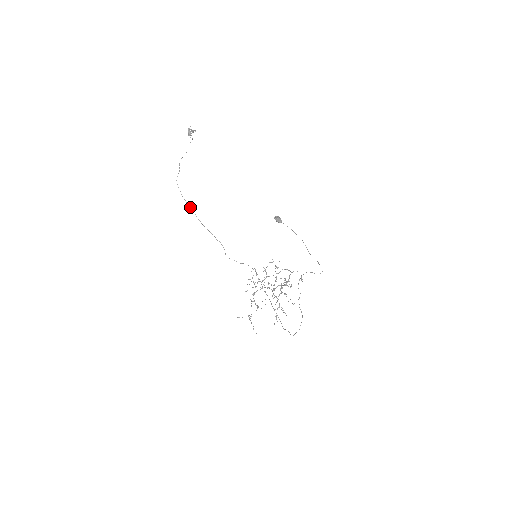
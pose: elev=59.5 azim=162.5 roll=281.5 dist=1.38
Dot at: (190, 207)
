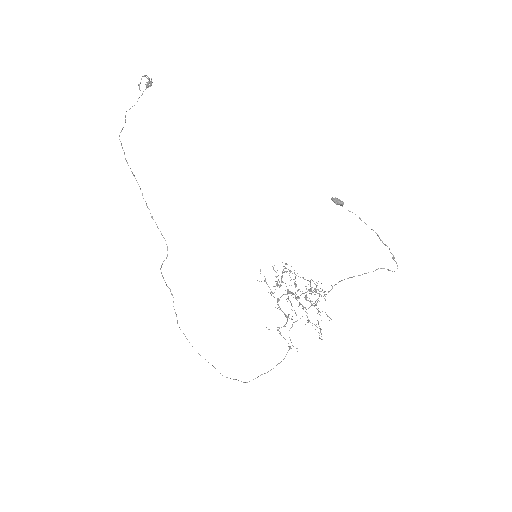
Dot at: (135, 178)
